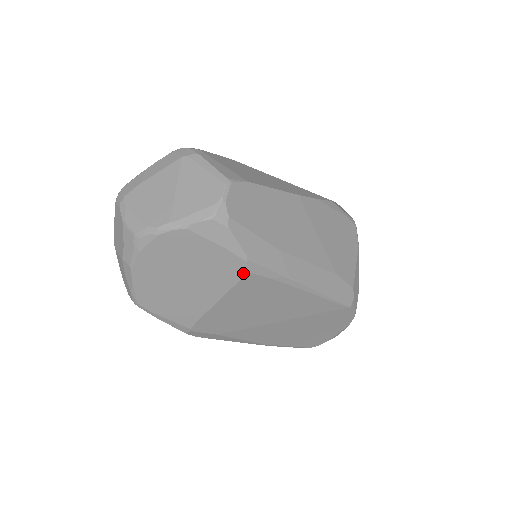
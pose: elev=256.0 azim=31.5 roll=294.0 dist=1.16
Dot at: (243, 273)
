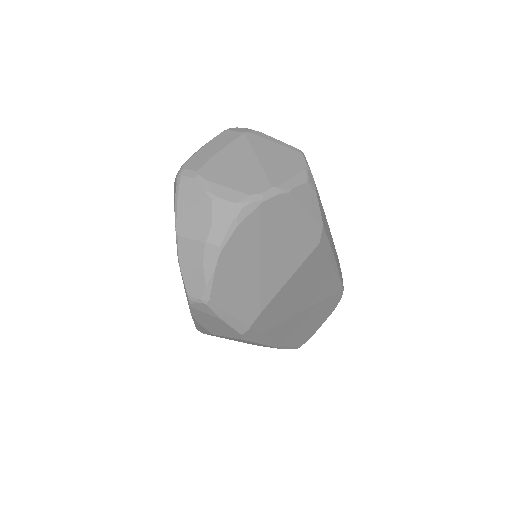
Dot at: (316, 244)
